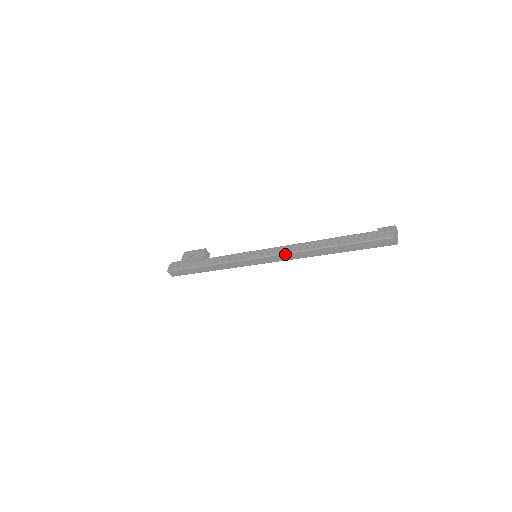
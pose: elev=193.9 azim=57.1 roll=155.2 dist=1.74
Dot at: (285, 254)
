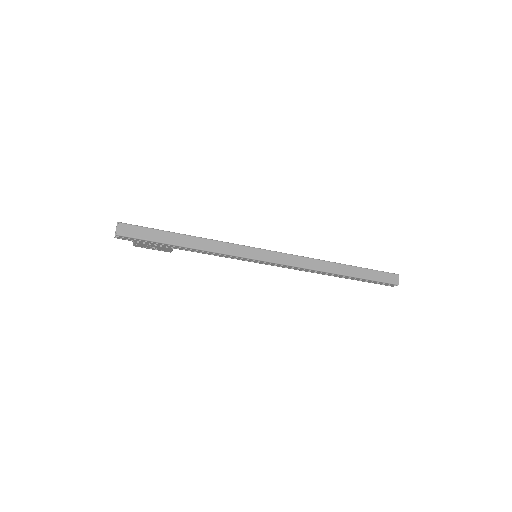
Dot at: (300, 256)
